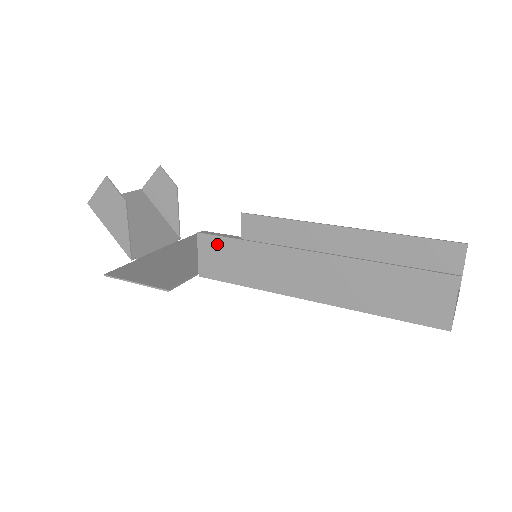
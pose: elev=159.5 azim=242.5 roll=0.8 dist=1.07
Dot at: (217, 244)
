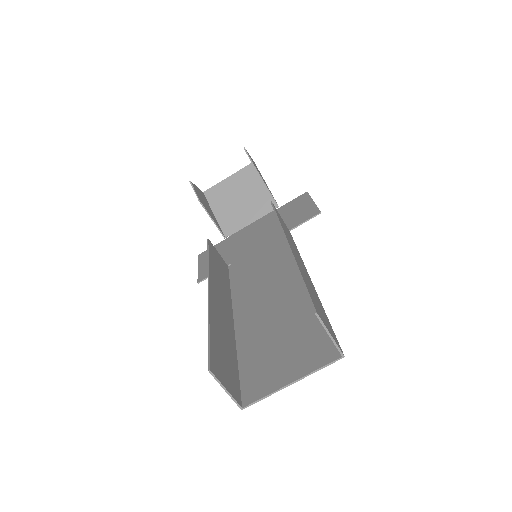
Dot at: (211, 253)
